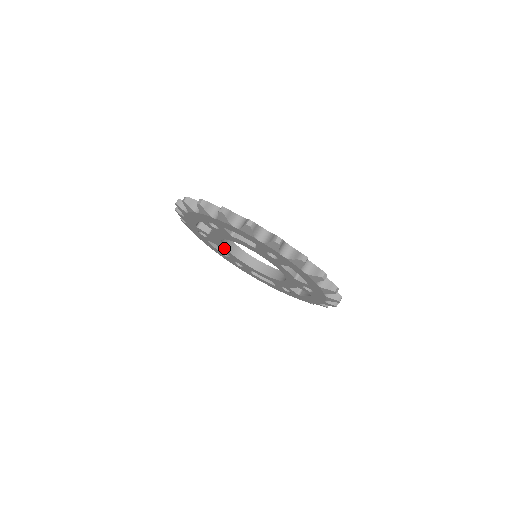
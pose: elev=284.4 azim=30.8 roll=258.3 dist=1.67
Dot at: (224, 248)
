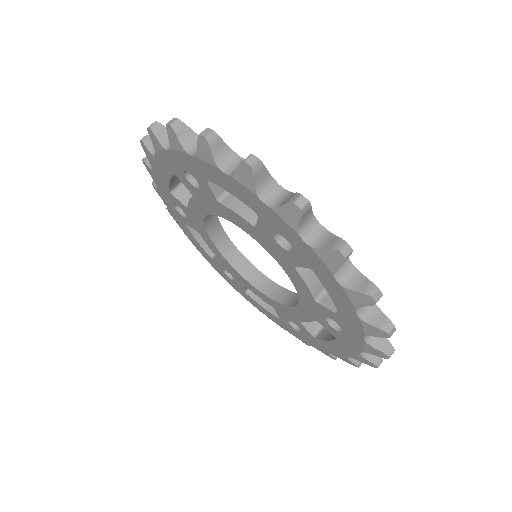
Dot at: (209, 239)
